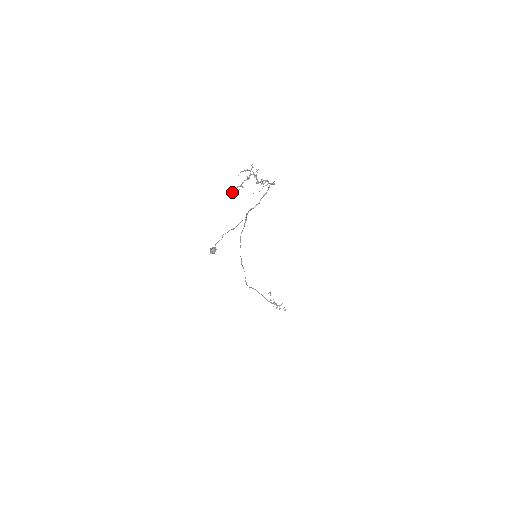
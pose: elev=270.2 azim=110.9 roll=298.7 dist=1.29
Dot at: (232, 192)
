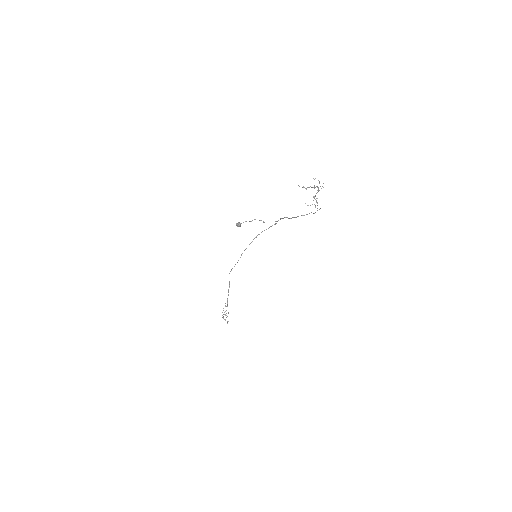
Dot at: (299, 186)
